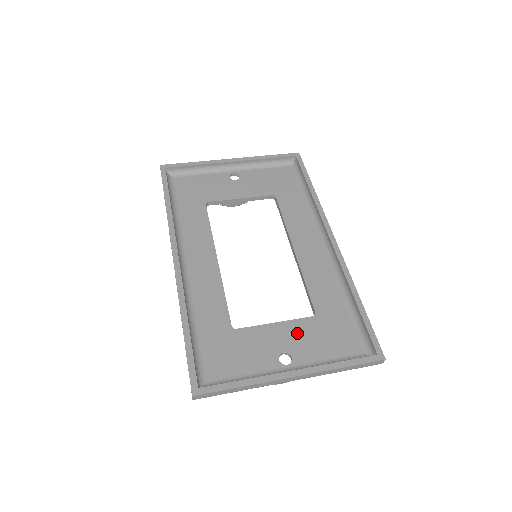
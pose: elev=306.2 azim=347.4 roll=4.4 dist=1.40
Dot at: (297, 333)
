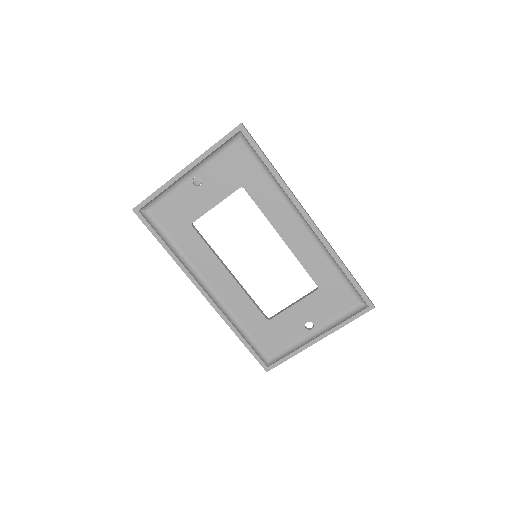
Dot at: (310, 306)
